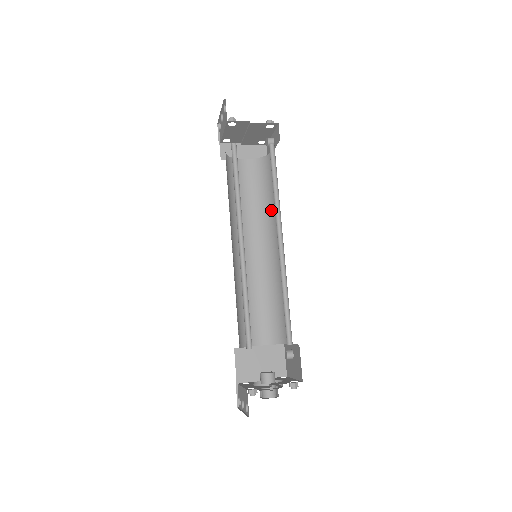
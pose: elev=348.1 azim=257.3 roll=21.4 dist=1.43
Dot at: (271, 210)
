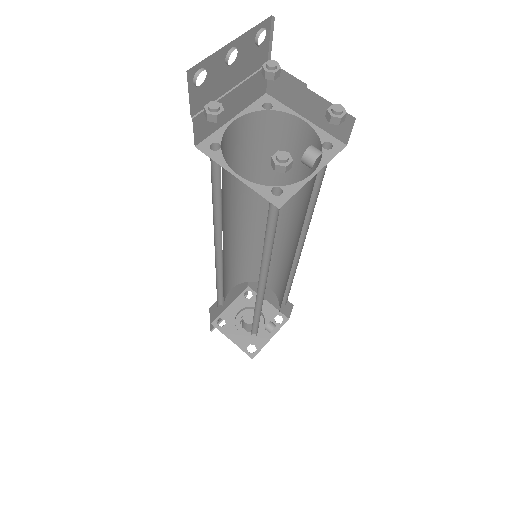
Dot at: (302, 225)
